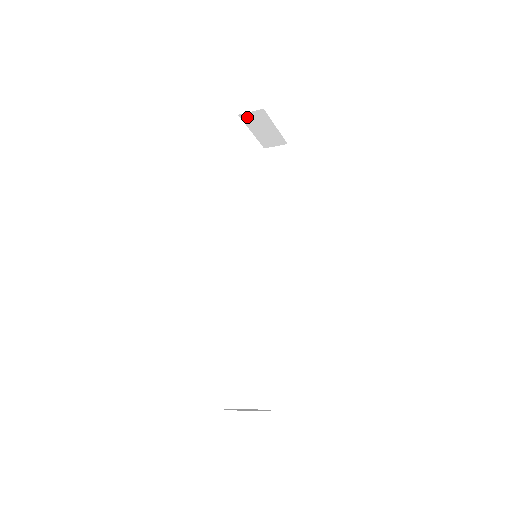
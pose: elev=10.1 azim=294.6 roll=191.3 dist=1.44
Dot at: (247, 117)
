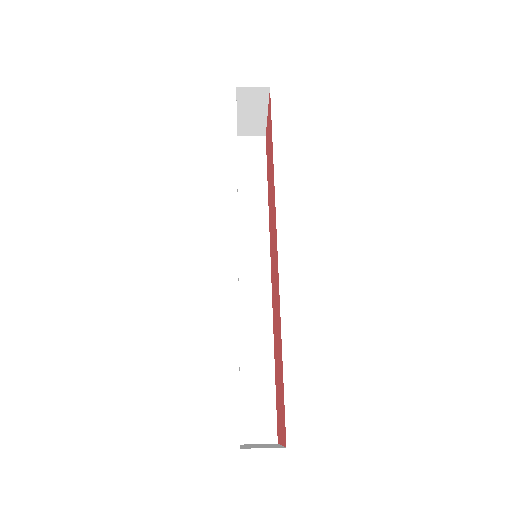
Dot at: (244, 93)
